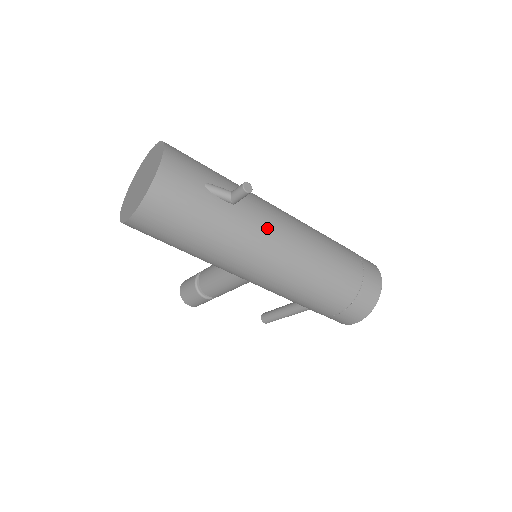
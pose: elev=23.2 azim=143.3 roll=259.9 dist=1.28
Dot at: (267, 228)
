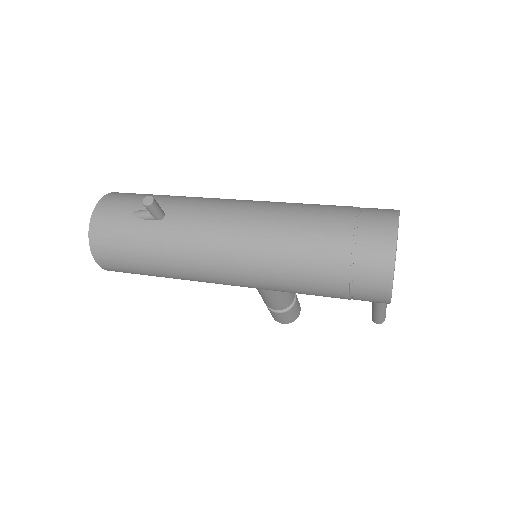
Dot at: (201, 228)
